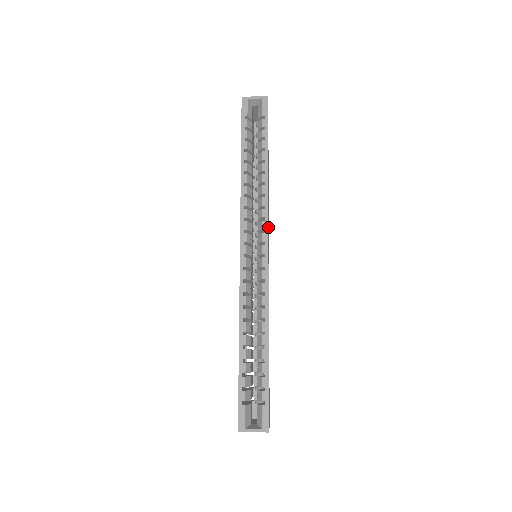
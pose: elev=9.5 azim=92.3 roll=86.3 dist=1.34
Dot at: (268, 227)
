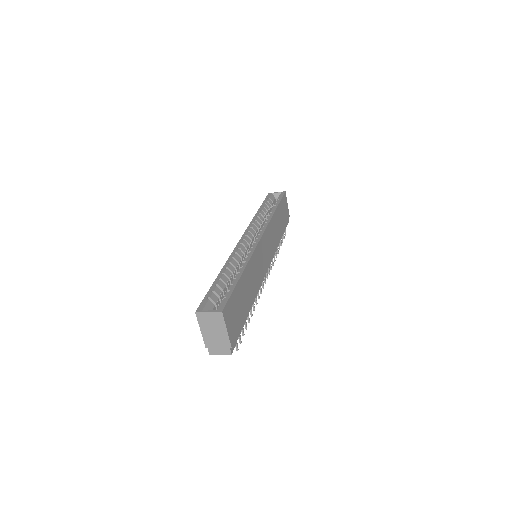
Dot at: (268, 236)
